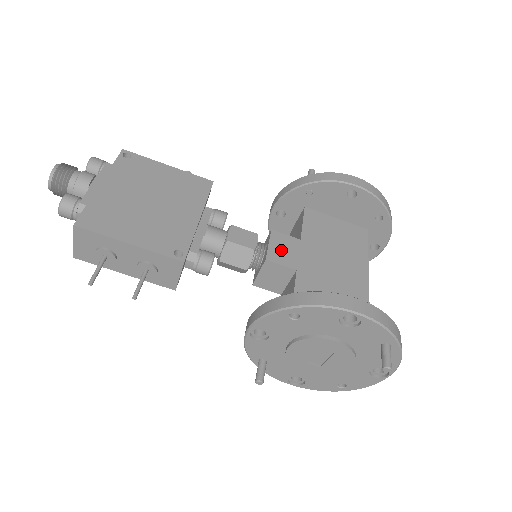
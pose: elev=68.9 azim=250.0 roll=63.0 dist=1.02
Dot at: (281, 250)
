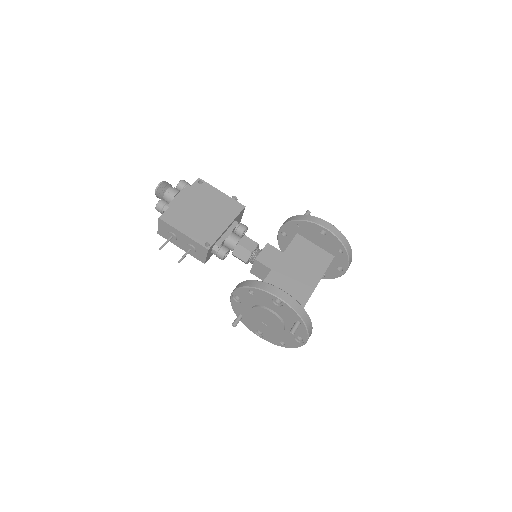
Dot at: (267, 256)
